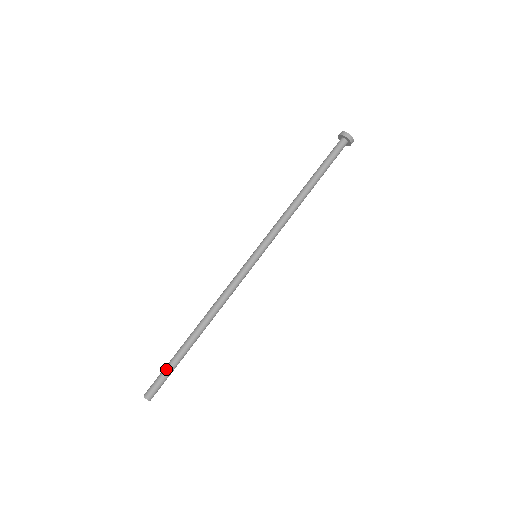
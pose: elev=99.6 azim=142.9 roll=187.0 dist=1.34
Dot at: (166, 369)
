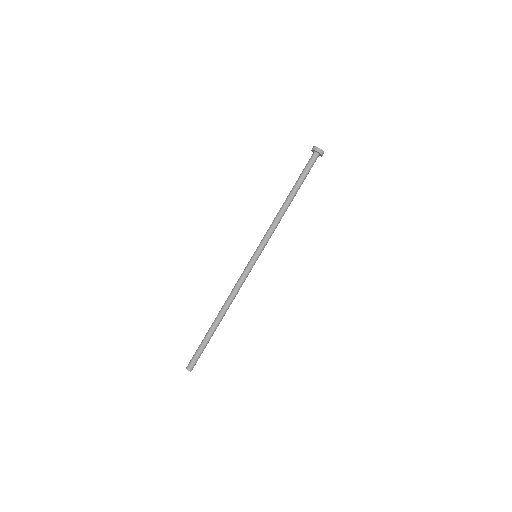
Dot at: (201, 349)
